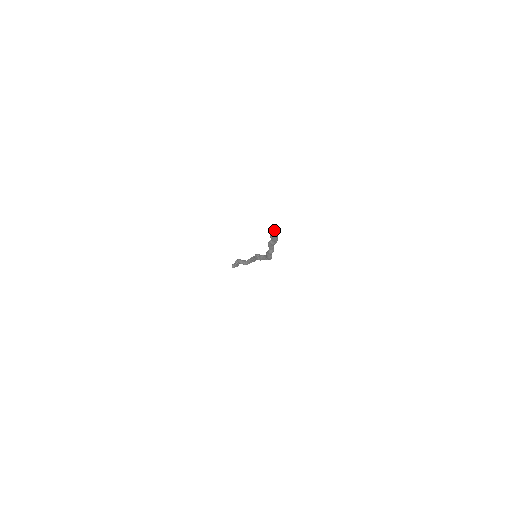
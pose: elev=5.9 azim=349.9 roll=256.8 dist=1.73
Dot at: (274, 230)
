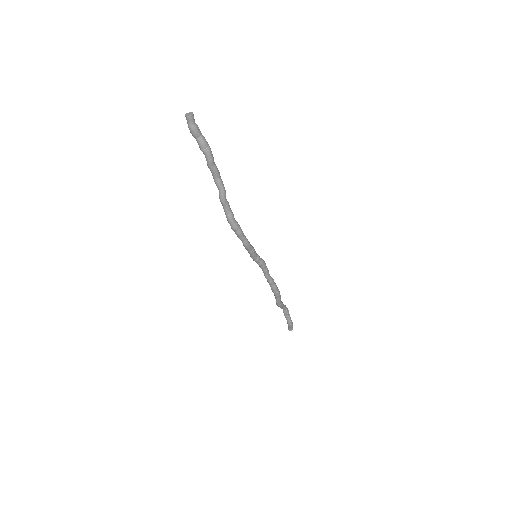
Dot at: (188, 113)
